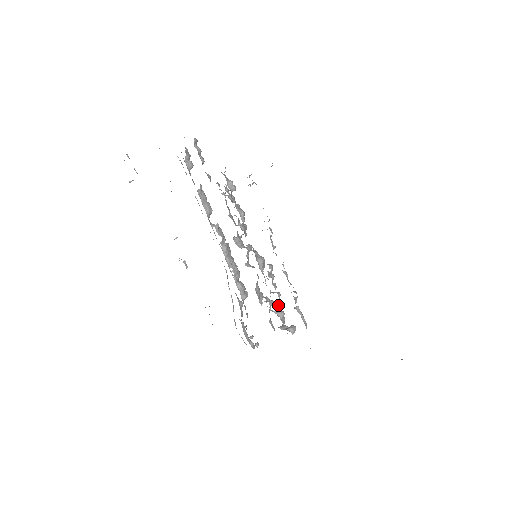
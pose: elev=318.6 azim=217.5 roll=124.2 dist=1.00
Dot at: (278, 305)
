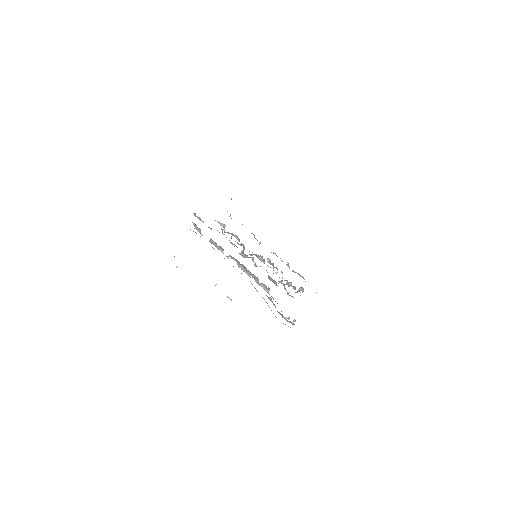
Dot at: (286, 280)
